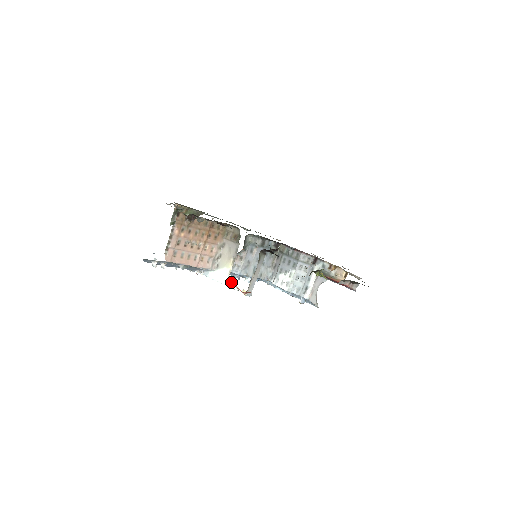
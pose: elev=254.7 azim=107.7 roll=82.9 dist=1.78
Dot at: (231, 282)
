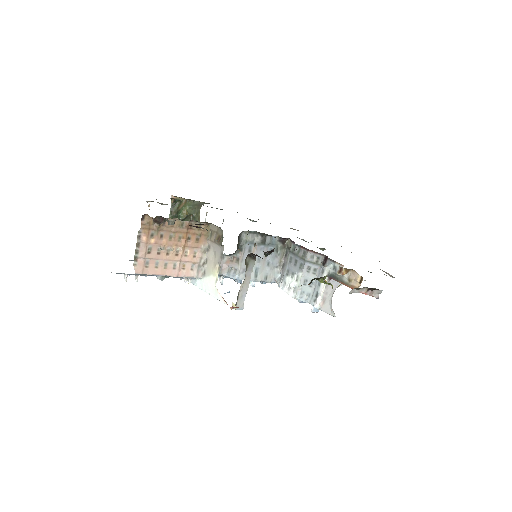
Dot at: (218, 293)
